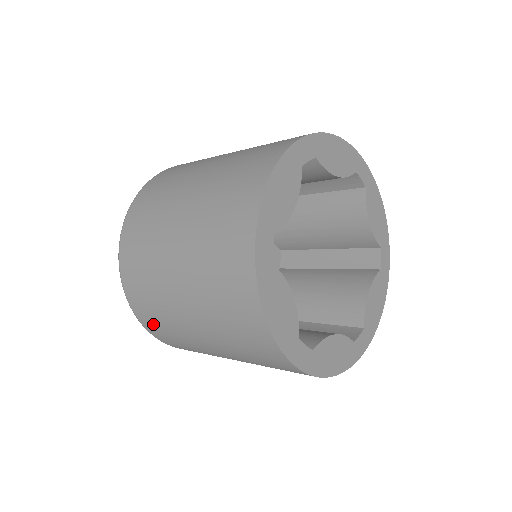
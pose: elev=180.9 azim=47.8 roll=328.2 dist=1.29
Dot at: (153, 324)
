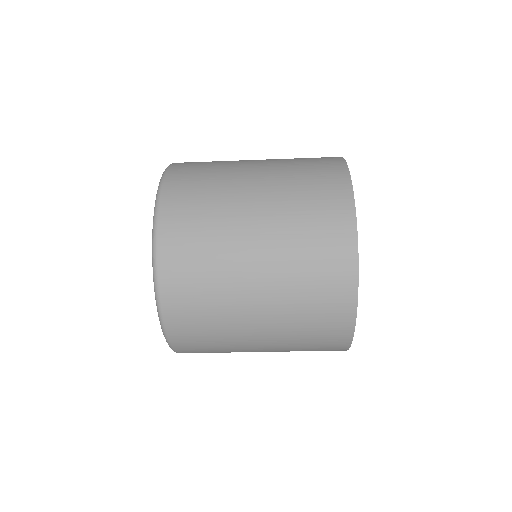
Dot at: (185, 189)
